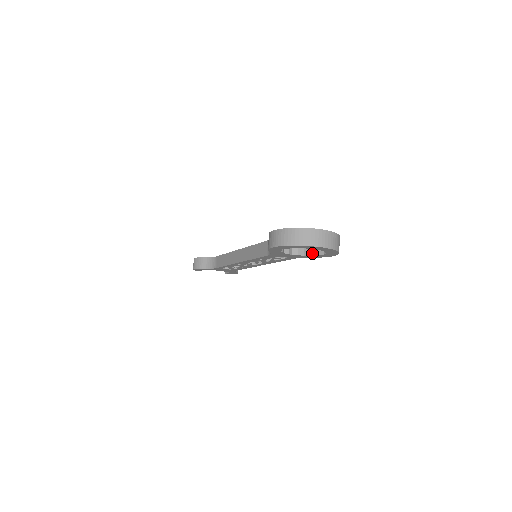
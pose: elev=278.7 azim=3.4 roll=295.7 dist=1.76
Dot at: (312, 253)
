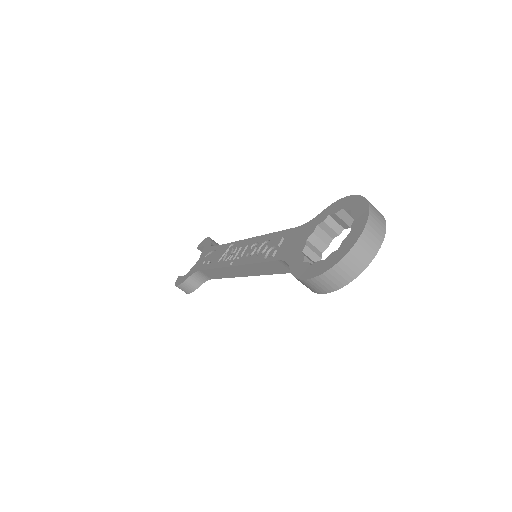
Dot at: (340, 229)
